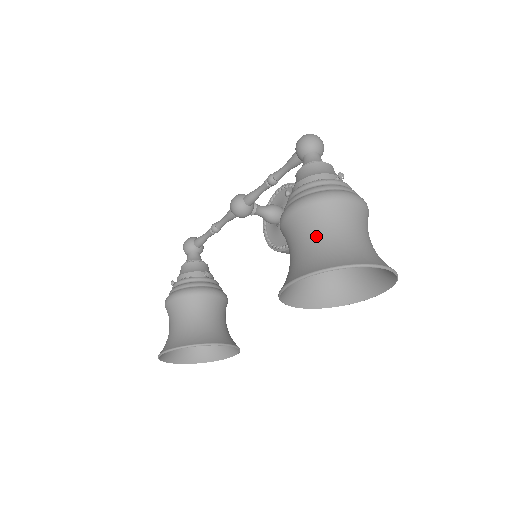
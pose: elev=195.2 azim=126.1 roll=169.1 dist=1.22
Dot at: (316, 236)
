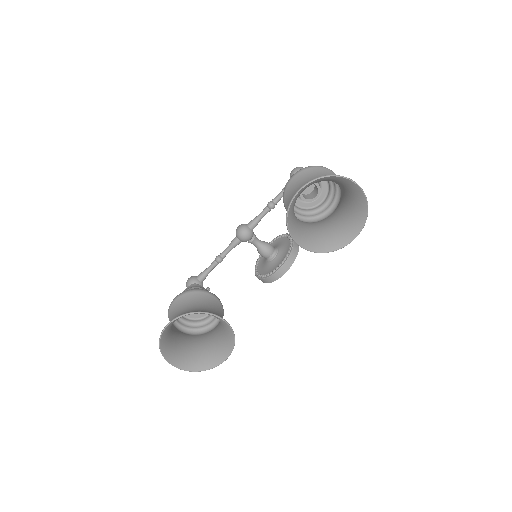
Dot at: (312, 179)
